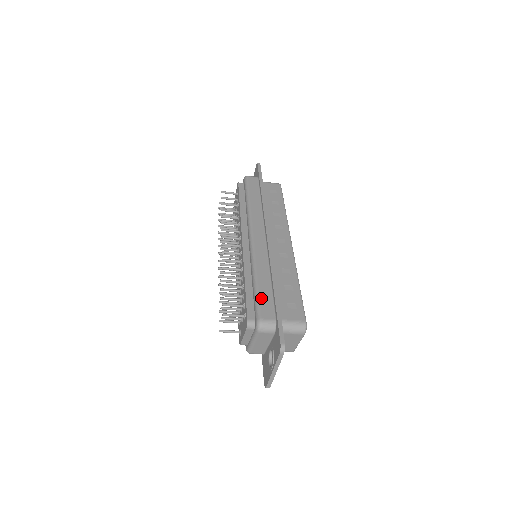
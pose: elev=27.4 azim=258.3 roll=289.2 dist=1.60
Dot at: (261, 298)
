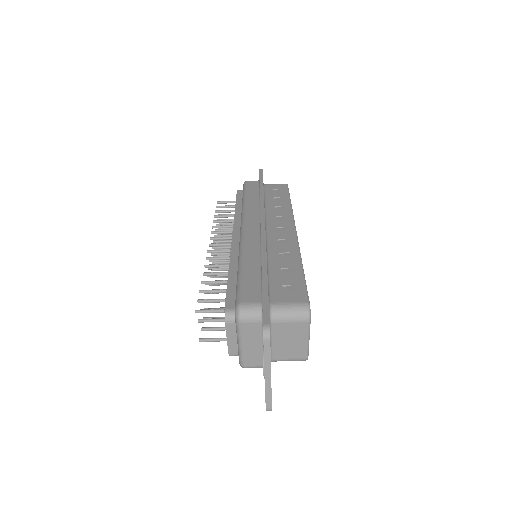
Dot at: (244, 282)
